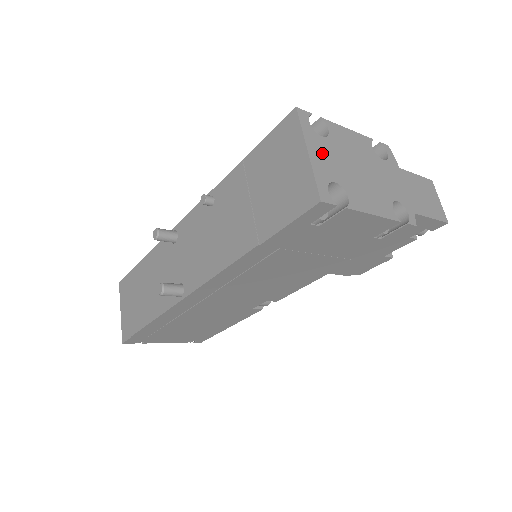
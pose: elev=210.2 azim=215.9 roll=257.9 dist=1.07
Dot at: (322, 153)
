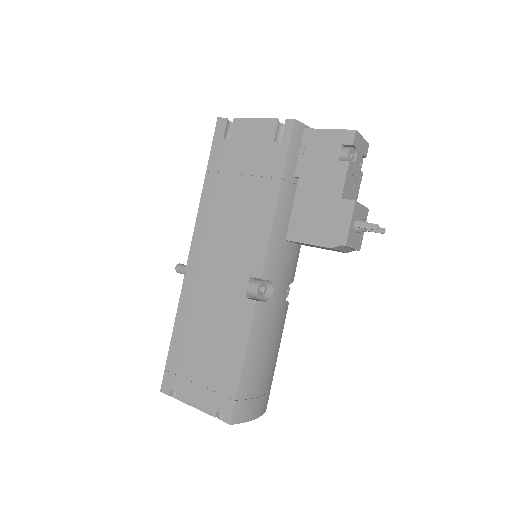
Dot at: occluded
